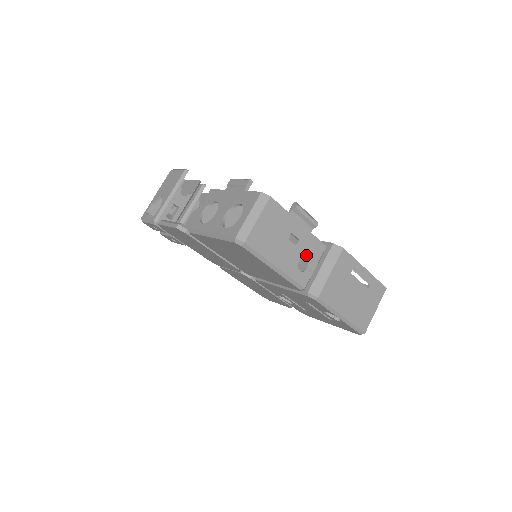
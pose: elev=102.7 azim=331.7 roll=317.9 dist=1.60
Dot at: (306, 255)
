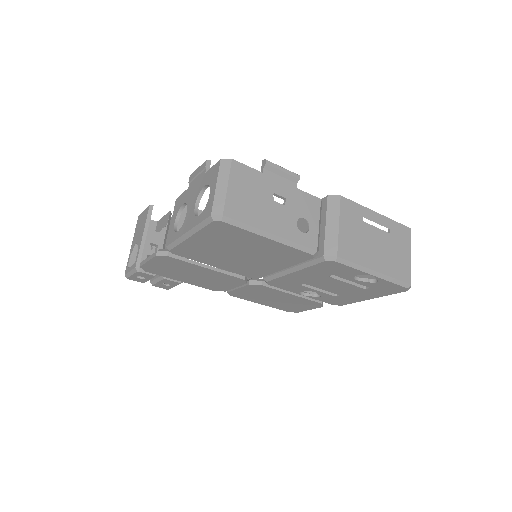
Dot at: (302, 214)
